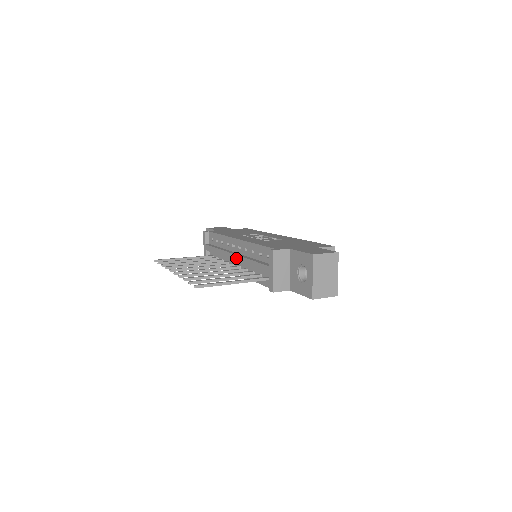
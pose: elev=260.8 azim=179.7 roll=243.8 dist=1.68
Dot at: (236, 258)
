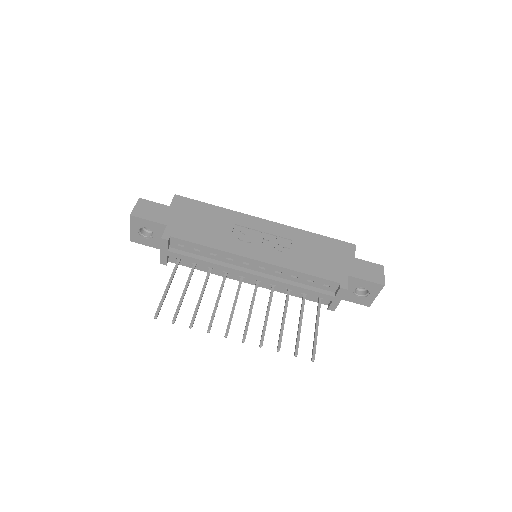
Dot at: (262, 279)
